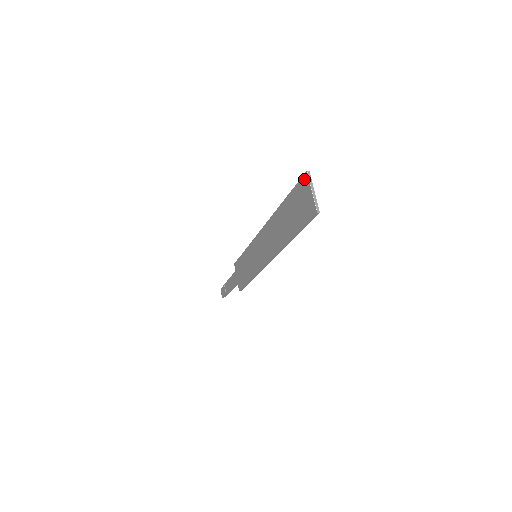
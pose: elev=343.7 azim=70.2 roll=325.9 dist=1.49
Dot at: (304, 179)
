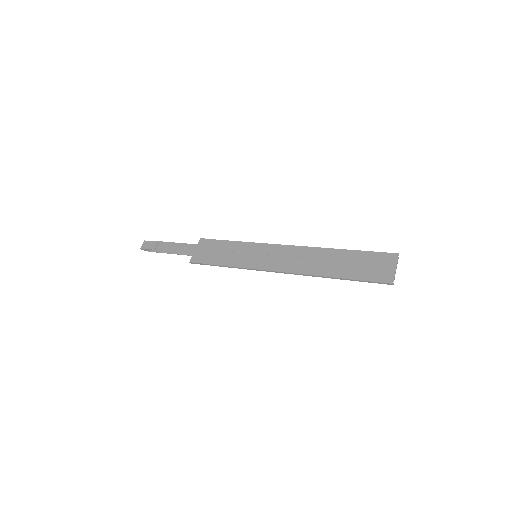
Dot at: (391, 256)
